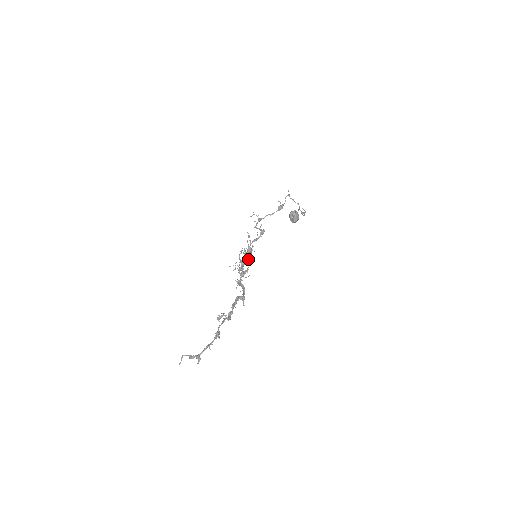
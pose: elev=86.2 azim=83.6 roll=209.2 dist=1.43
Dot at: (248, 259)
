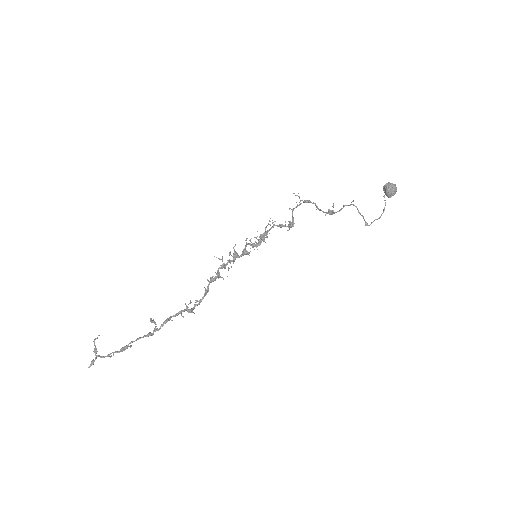
Dot at: (245, 254)
